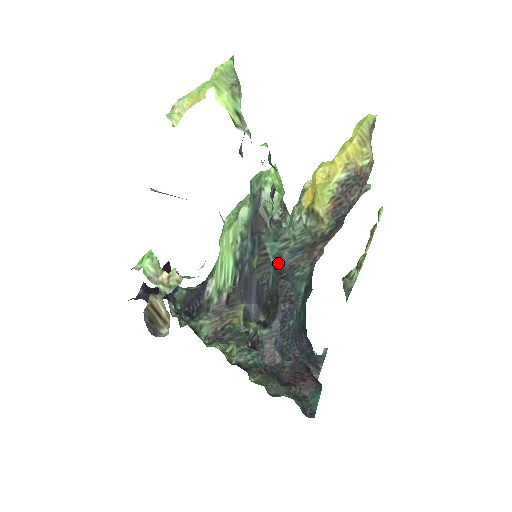
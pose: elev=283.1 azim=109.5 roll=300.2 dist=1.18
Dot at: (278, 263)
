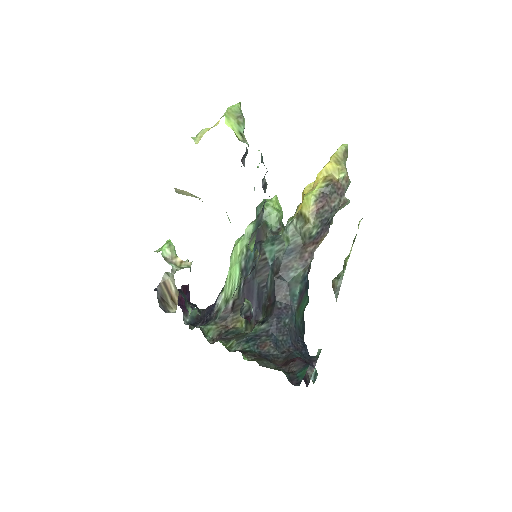
Dot at: (275, 265)
